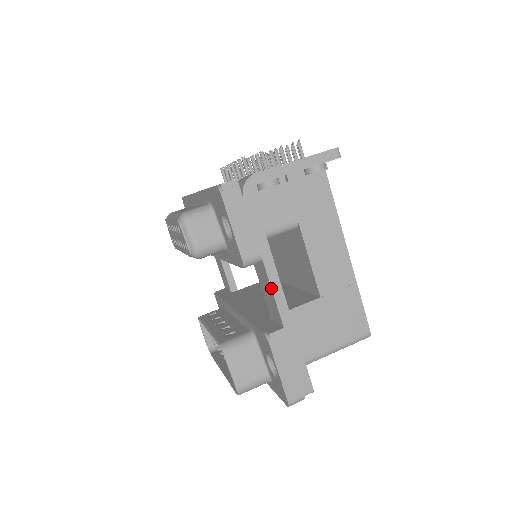
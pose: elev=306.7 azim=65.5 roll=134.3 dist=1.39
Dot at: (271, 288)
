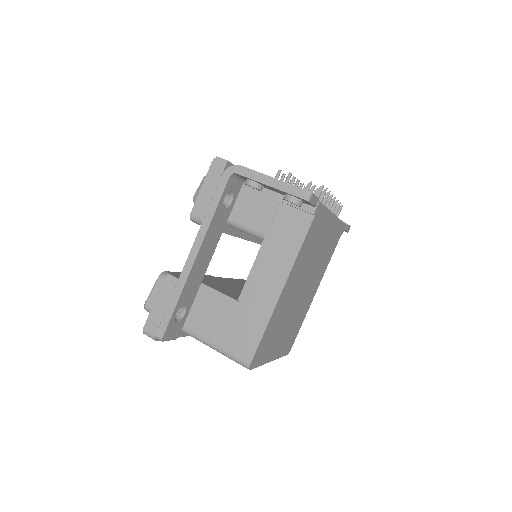
Dot at: (192, 246)
